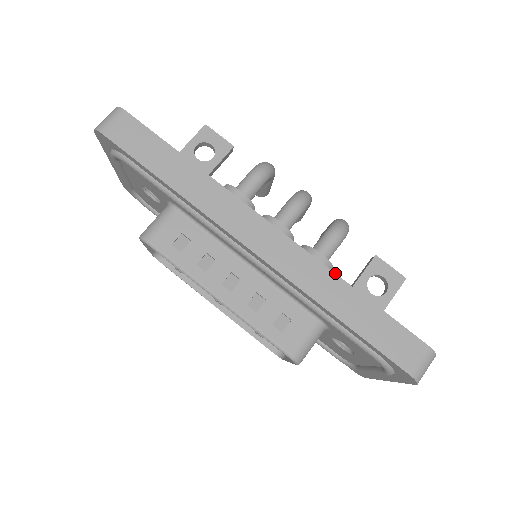
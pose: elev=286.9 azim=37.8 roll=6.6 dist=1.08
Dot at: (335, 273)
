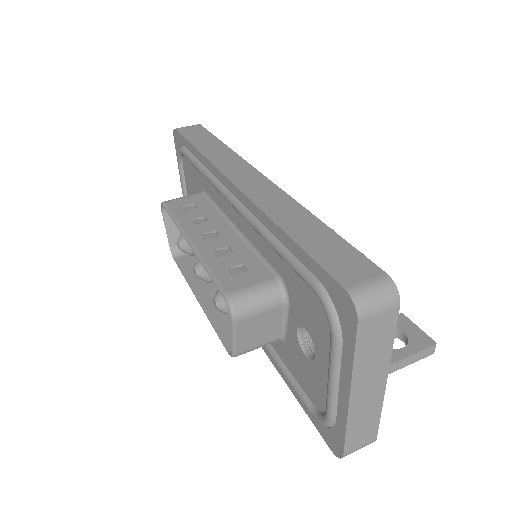
Dot at: (302, 206)
